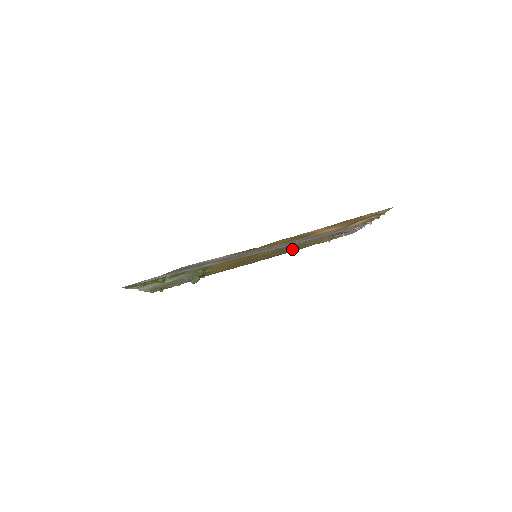
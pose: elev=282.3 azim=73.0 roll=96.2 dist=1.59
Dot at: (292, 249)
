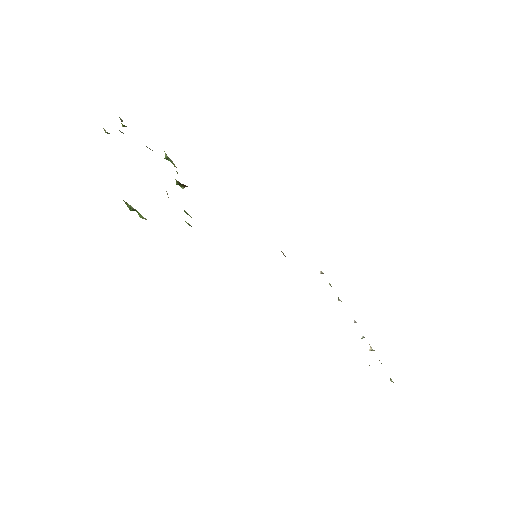
Dot at: occluded
